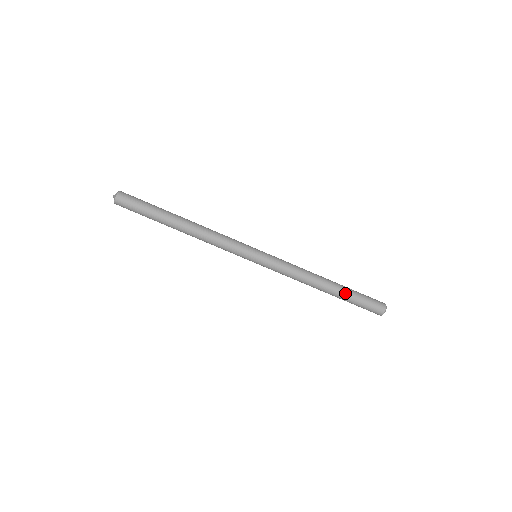
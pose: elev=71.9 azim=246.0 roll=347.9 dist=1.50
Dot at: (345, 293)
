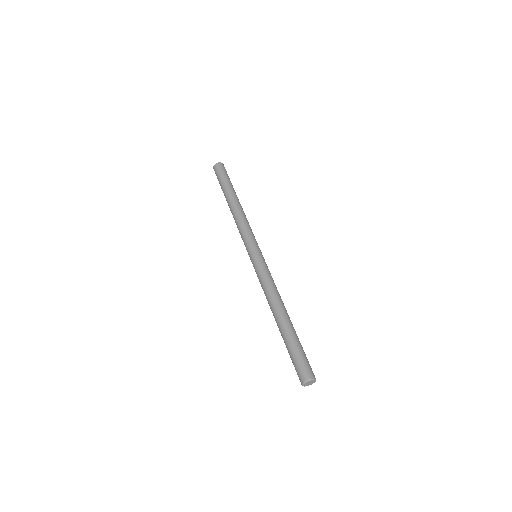
Dot at: (292, 332)
